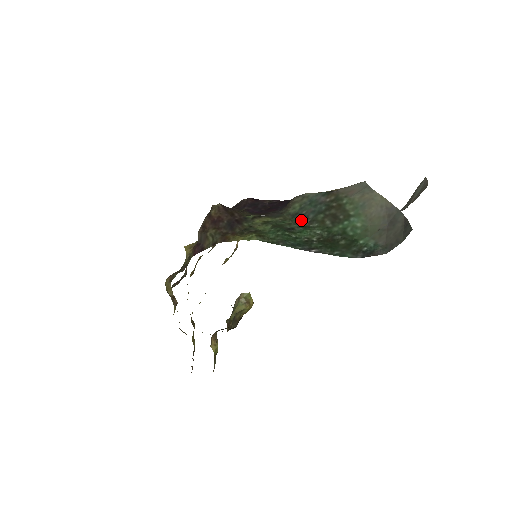
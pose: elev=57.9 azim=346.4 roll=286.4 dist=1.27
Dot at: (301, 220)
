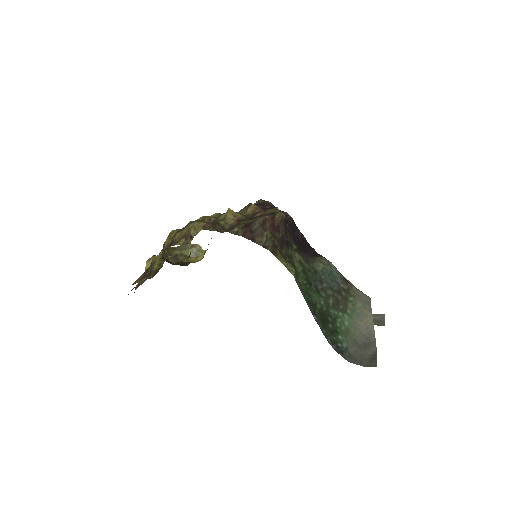
Dot at: (318, 281)
